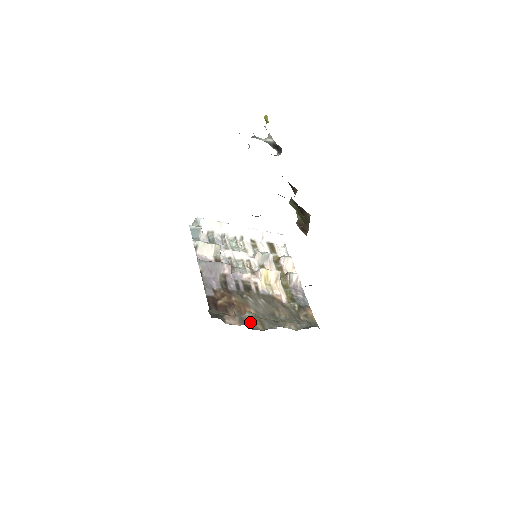
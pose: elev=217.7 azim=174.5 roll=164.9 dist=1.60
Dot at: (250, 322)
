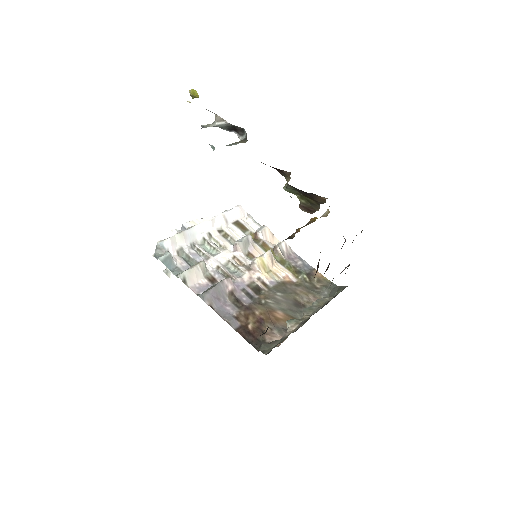
Dot at: (286, 326)
